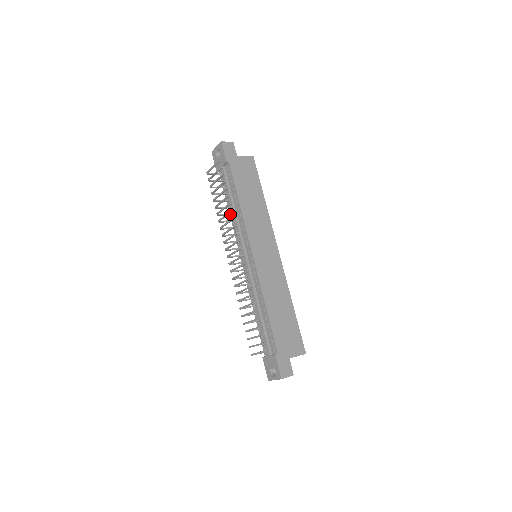
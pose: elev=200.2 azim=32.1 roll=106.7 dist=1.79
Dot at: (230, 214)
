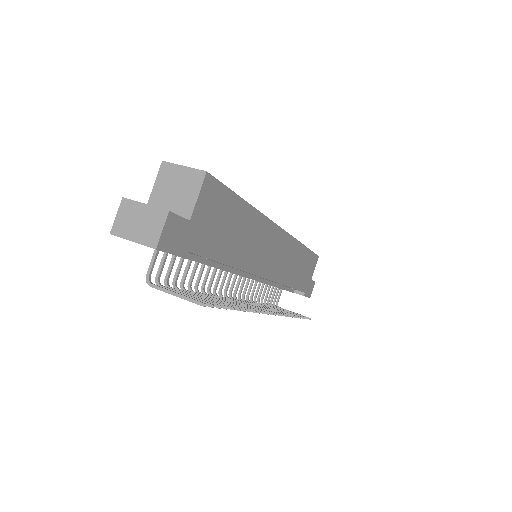
Dot at: occluded
